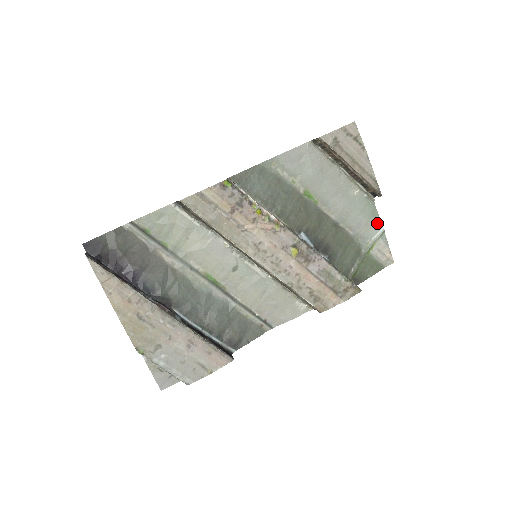
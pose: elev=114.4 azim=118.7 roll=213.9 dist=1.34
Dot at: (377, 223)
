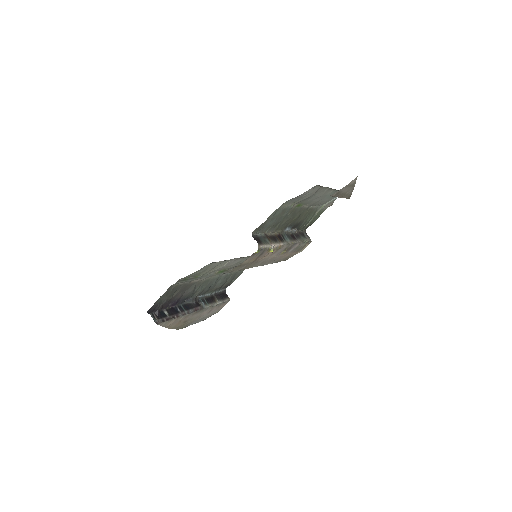
Dot at: (334, 197)
